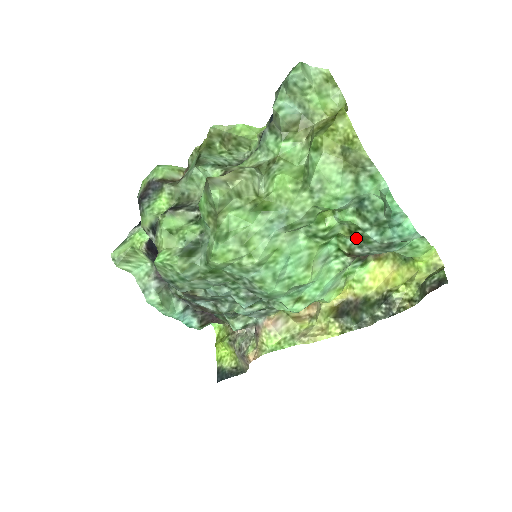
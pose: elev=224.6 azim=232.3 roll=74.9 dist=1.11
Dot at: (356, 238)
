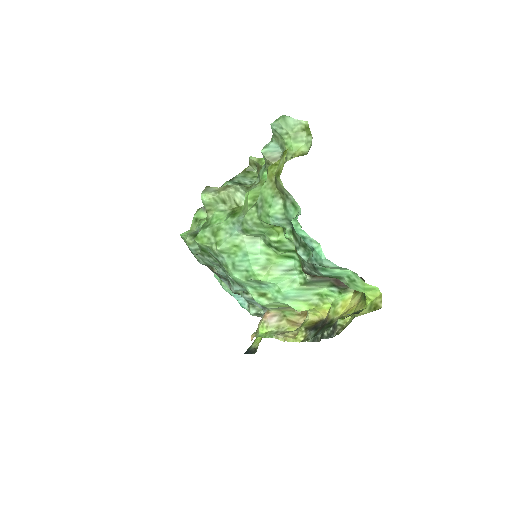
Dot at: occluded
